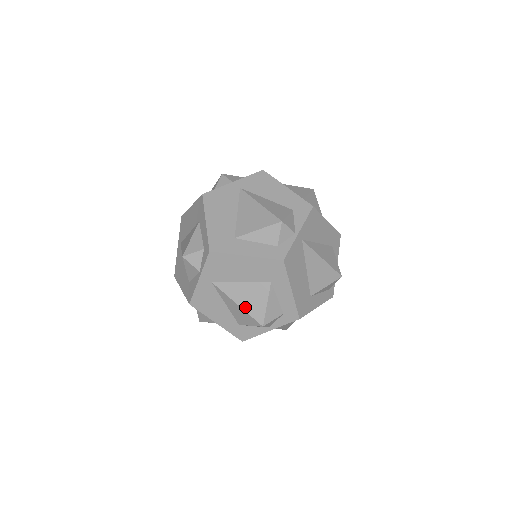
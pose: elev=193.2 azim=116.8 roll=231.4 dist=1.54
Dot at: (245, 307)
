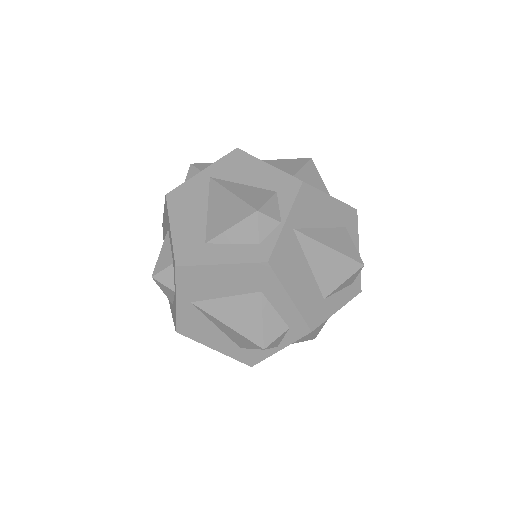
Dot at: (237, 328)
